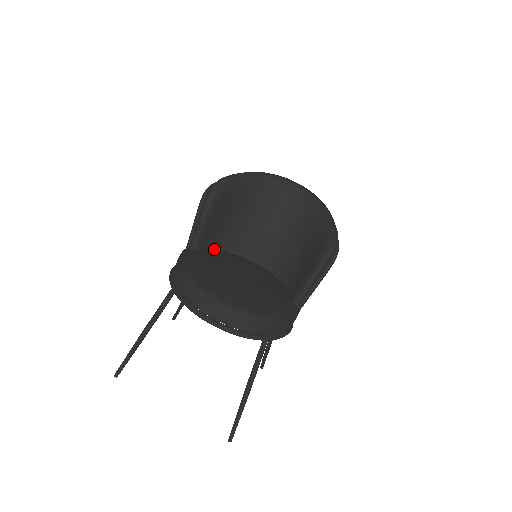
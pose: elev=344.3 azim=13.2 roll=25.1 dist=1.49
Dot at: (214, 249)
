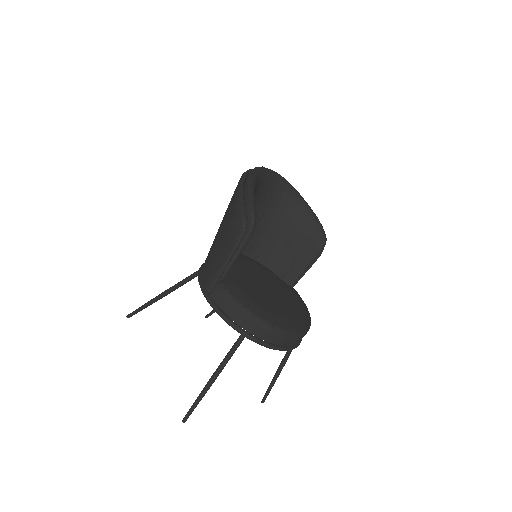
Dot at: occluded
